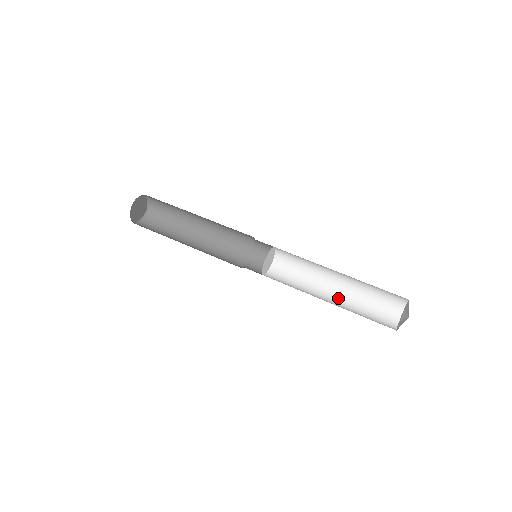
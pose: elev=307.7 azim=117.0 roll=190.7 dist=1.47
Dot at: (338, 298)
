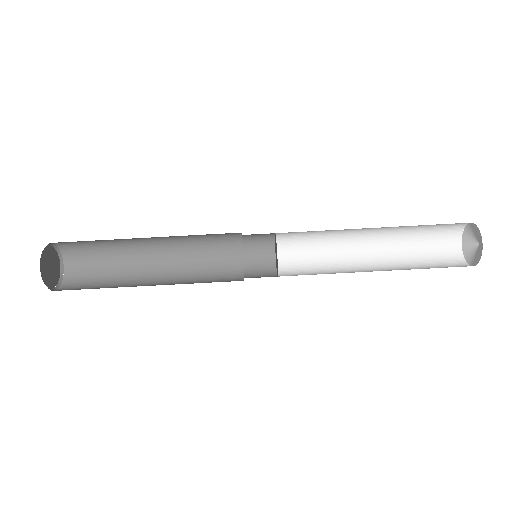
Dot at: (379, 251)
